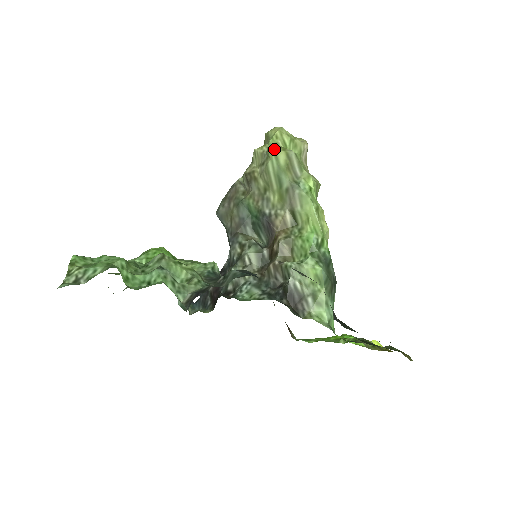
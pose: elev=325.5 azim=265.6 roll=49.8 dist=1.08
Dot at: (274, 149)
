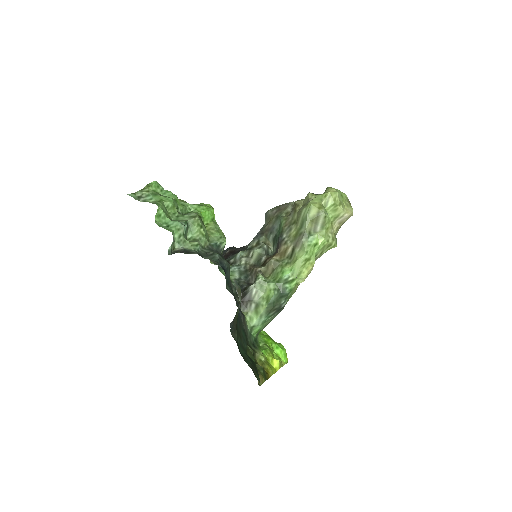
Dot at: (314, 203)
